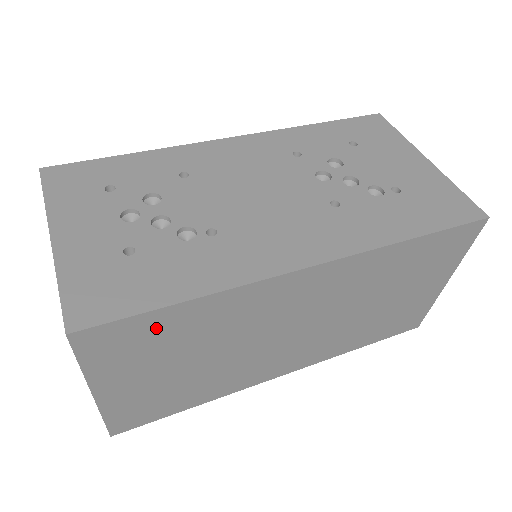
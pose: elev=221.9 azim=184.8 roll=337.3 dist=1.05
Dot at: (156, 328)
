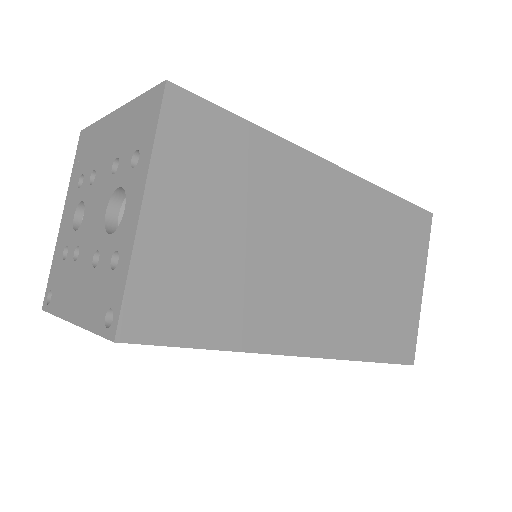
Dot at: (226, 140)
